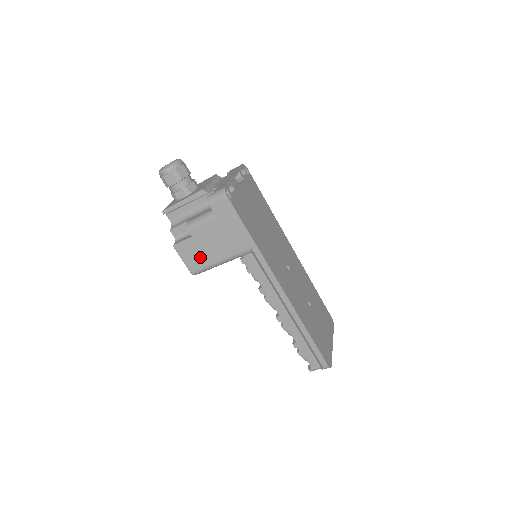
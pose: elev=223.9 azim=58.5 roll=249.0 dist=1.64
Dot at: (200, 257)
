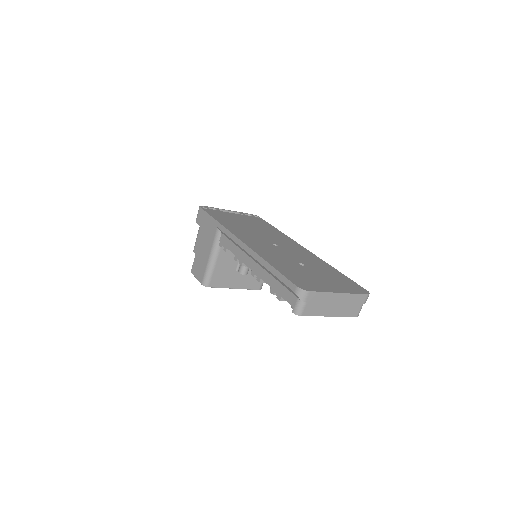
Dot at: (202, 265)
